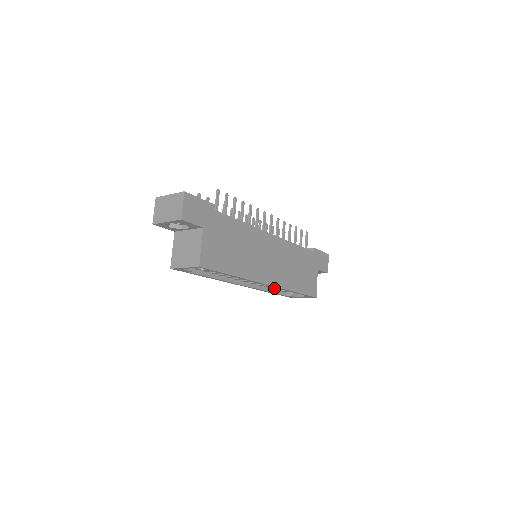
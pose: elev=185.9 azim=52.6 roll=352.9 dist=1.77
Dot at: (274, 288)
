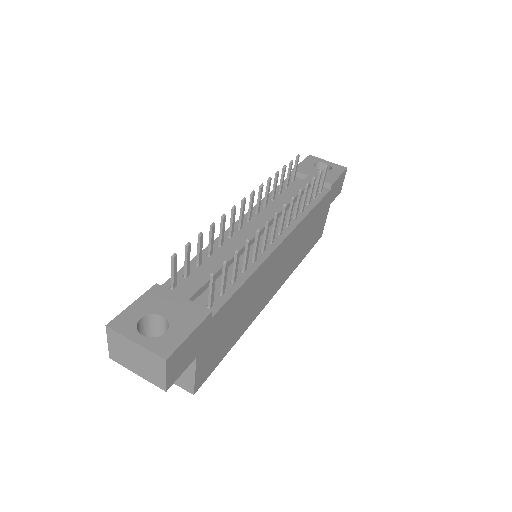
Dot at: occluded
